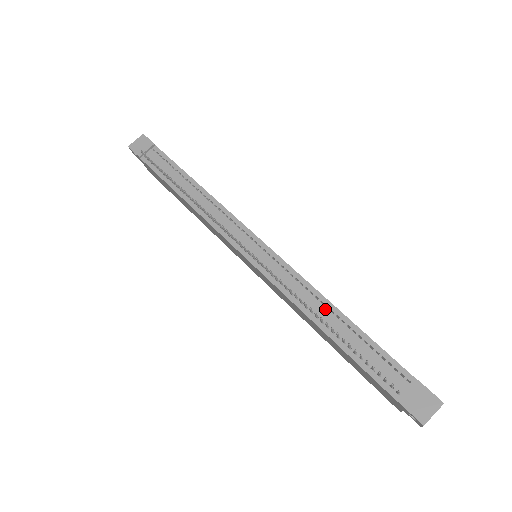
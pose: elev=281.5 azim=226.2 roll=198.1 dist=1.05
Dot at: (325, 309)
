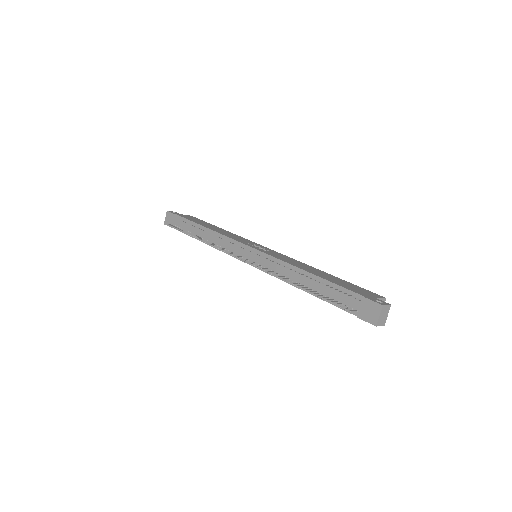
Dot at: (298, 275)
